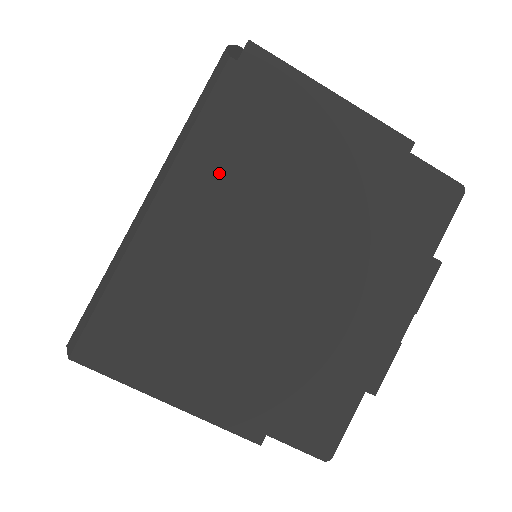
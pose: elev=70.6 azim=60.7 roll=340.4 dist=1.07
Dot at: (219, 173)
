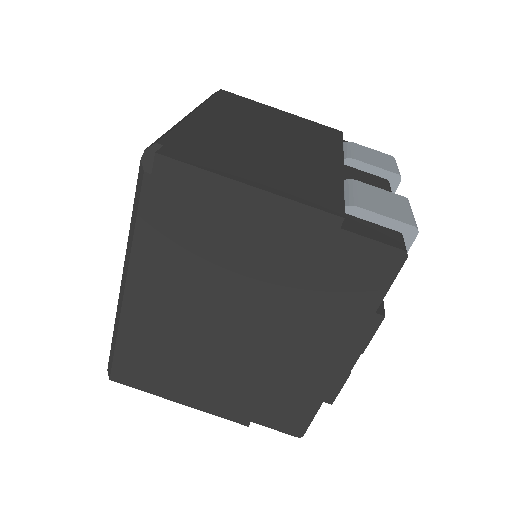
Dot at: (166, 266)
